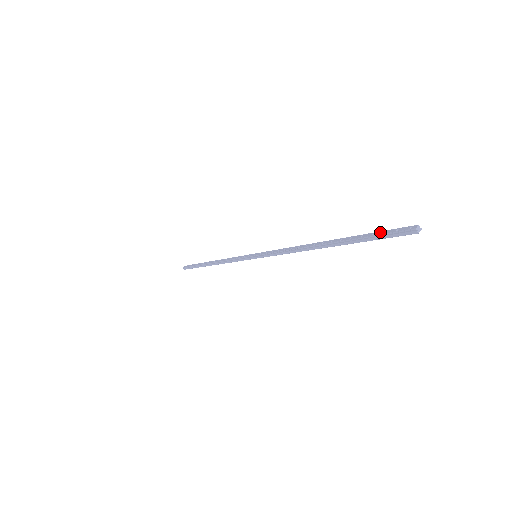
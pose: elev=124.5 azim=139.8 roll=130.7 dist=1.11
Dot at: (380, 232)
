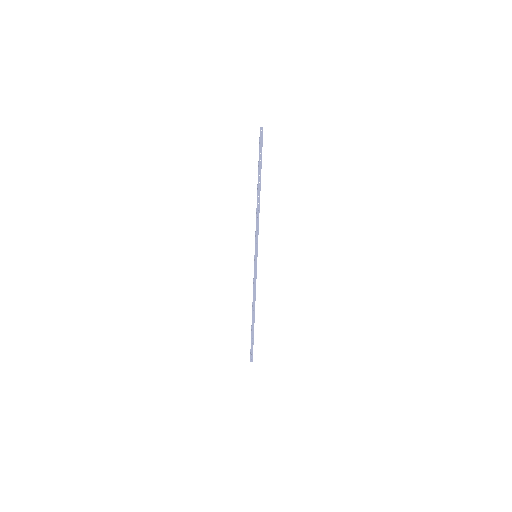
Dot at: (261, 149)
